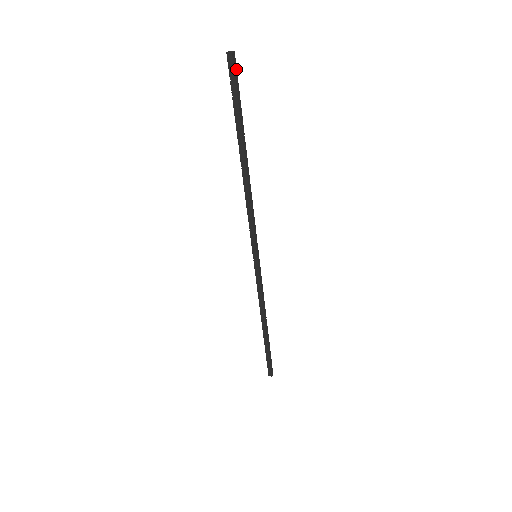
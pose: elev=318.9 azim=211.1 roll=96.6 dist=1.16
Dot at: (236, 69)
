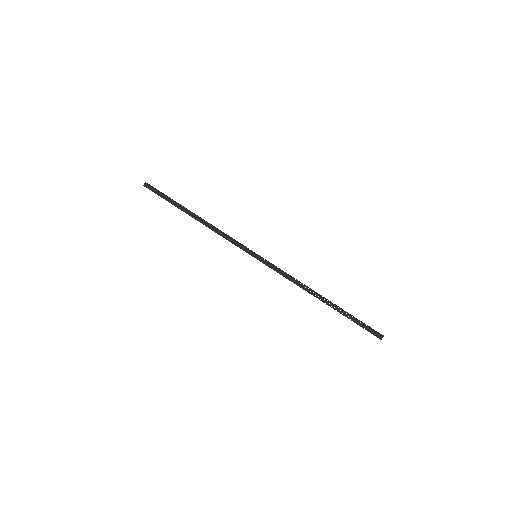
Dot at: (152, 187)
